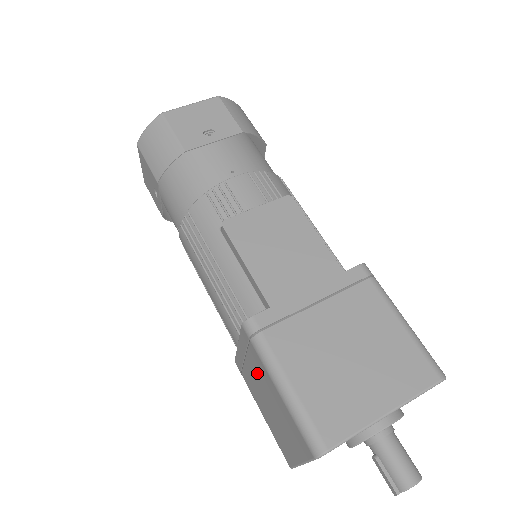
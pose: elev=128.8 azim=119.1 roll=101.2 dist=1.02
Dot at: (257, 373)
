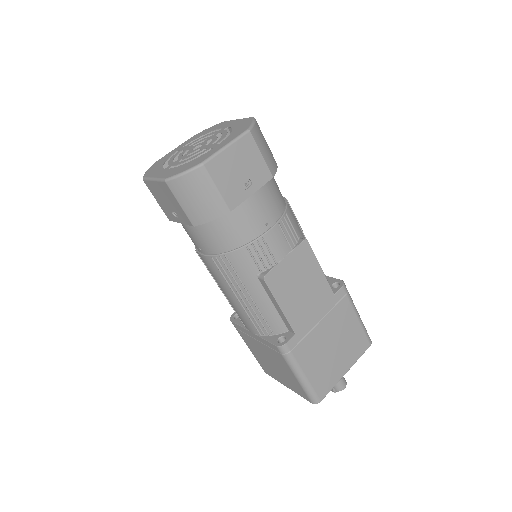
Dot at: (271, 355)
